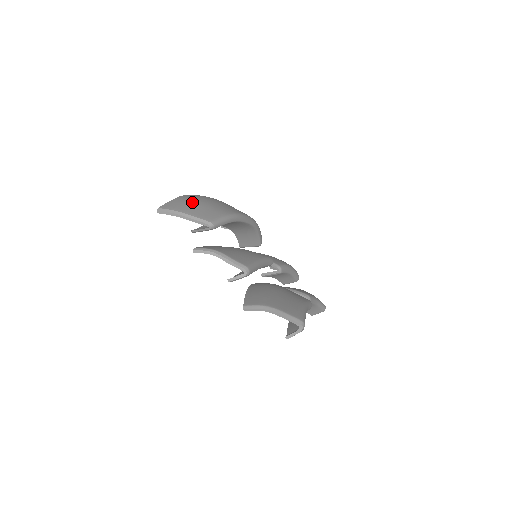
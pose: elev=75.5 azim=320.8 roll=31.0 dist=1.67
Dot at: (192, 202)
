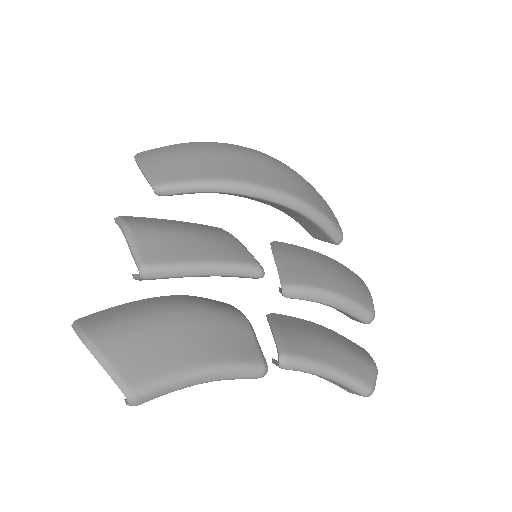
Dot at: (179, 152)
